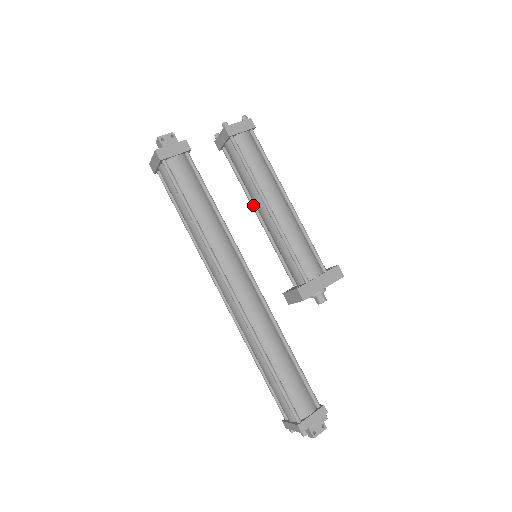
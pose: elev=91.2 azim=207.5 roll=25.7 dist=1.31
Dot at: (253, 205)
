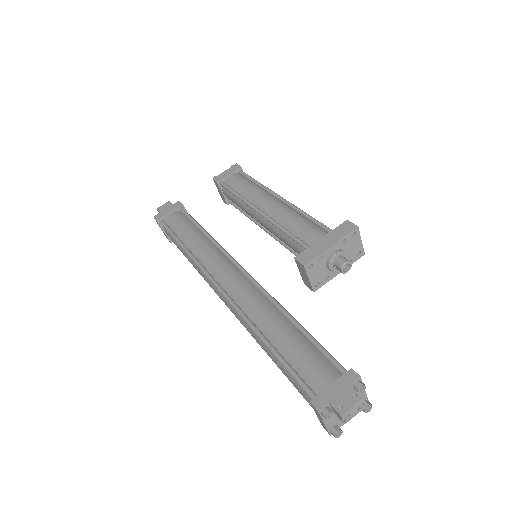
Dot at: (259, 225)
